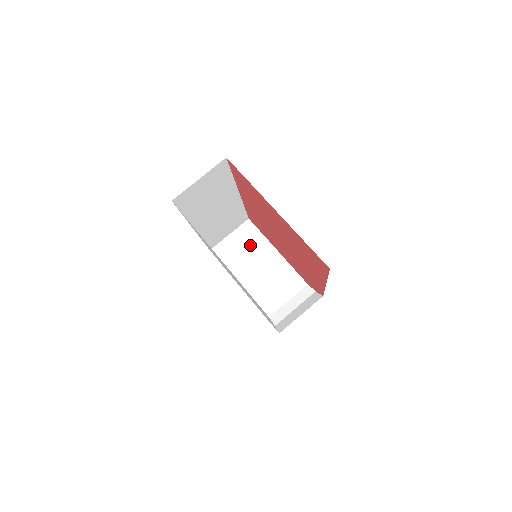
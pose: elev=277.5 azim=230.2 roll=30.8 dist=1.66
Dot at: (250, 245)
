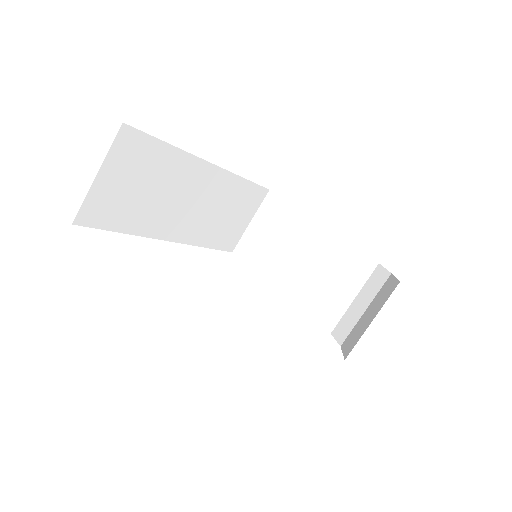
Dot at: (280, 228)
